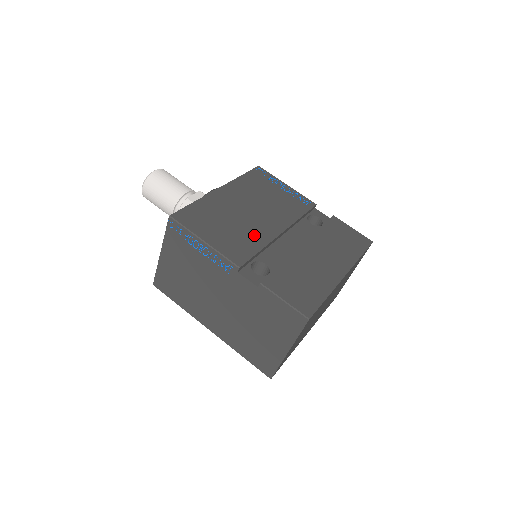
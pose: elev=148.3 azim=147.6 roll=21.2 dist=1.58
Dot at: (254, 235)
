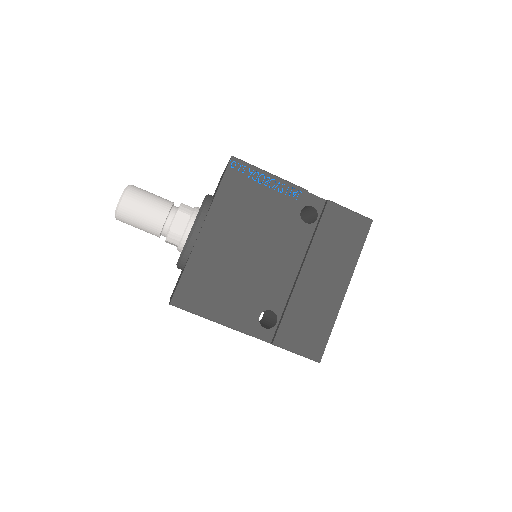
Dot at: (253, 284)
